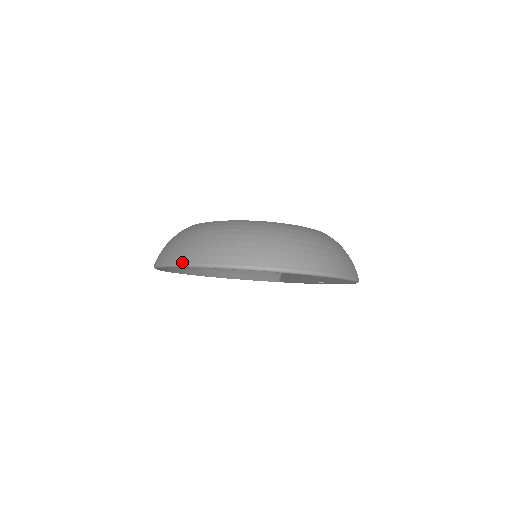
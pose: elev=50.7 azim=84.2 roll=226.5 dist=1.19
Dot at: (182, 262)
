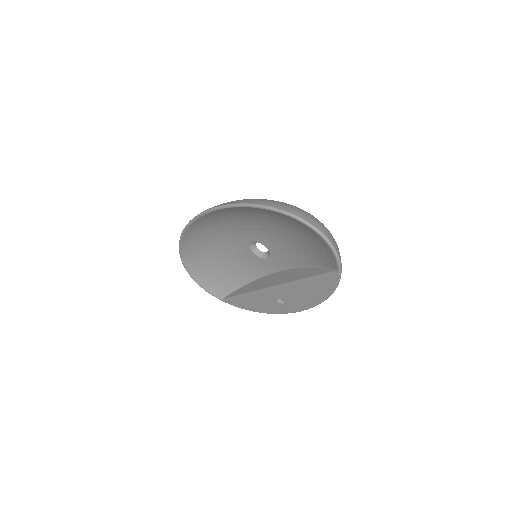
Dot at: (272, 206)
